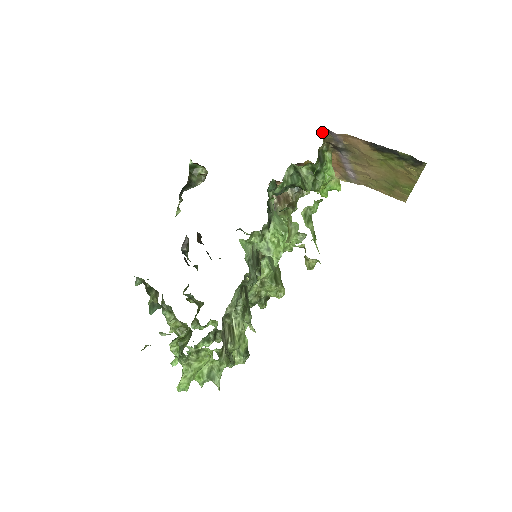
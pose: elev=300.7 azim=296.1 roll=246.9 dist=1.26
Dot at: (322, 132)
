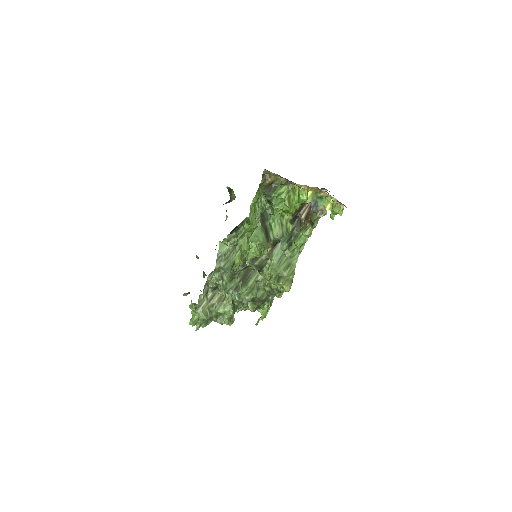
Dot at: (265, 172)
